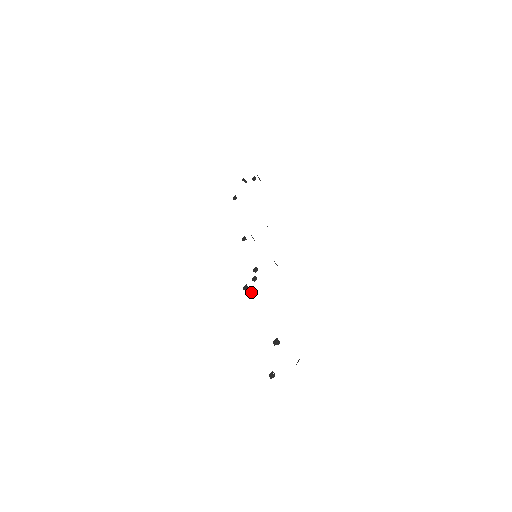
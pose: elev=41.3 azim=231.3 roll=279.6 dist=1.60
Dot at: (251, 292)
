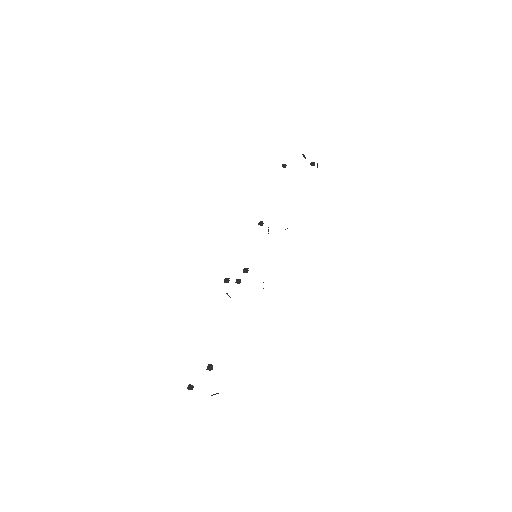
Dot at: (226, 293)
